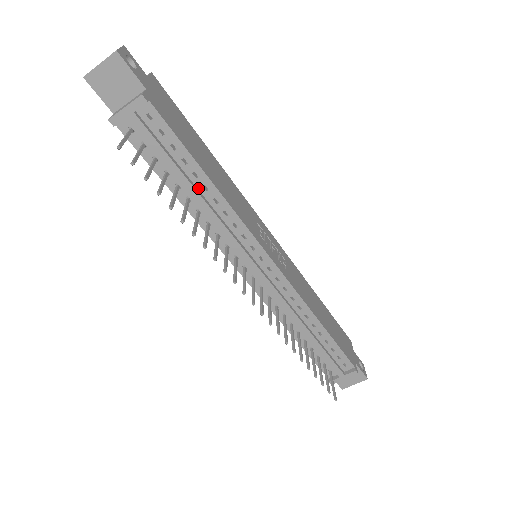
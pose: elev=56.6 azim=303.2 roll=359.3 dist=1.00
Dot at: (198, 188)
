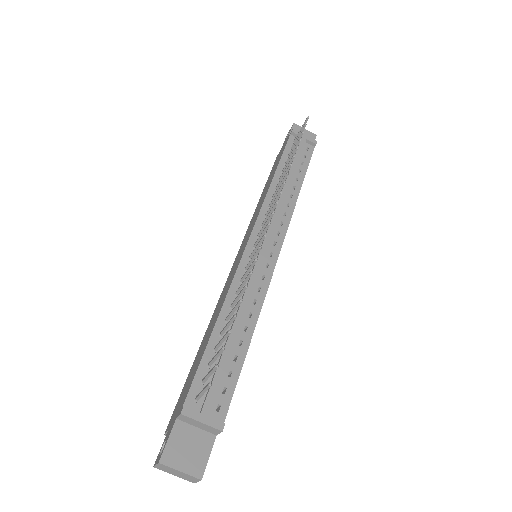
Dot at: (291, 183)
